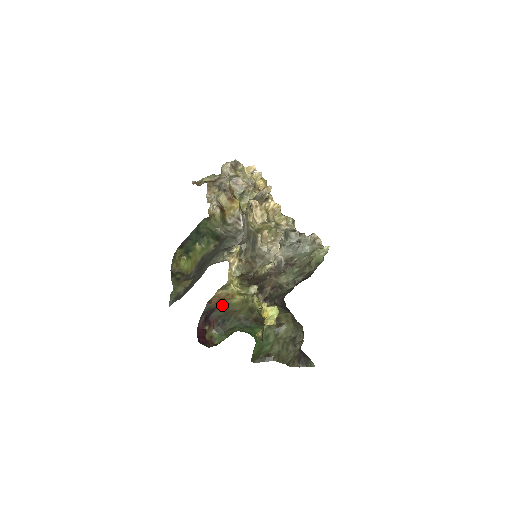
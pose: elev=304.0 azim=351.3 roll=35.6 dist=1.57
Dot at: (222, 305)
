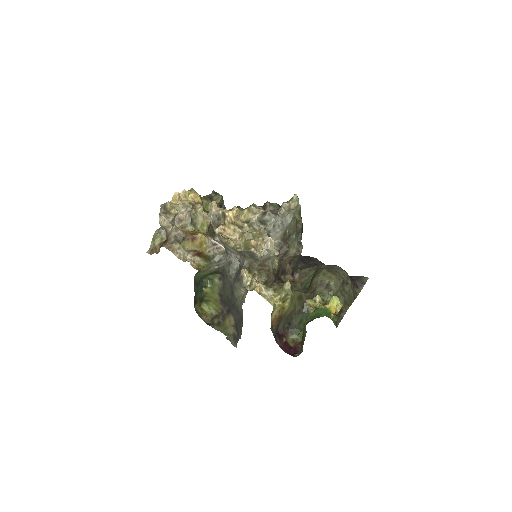
Dot at: (281, 319)
